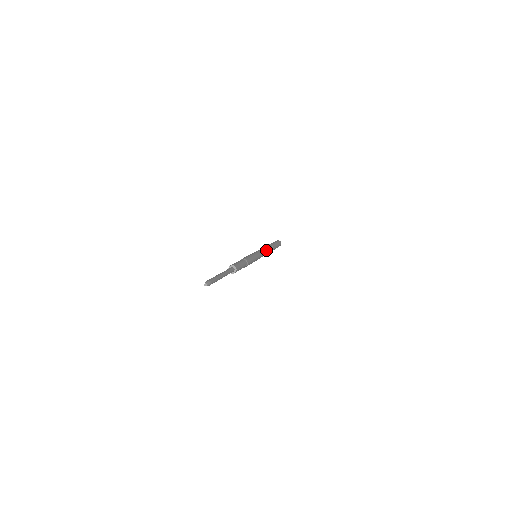
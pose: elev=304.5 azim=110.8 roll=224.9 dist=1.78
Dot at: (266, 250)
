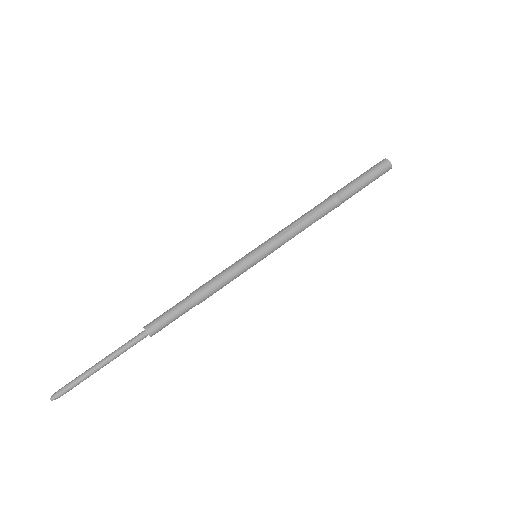
Dot at: (297, 229)
